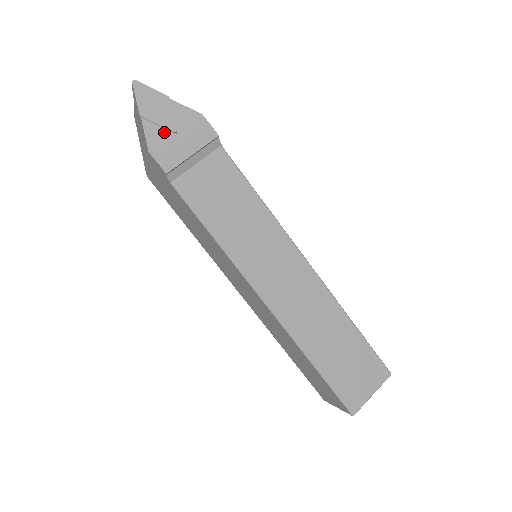
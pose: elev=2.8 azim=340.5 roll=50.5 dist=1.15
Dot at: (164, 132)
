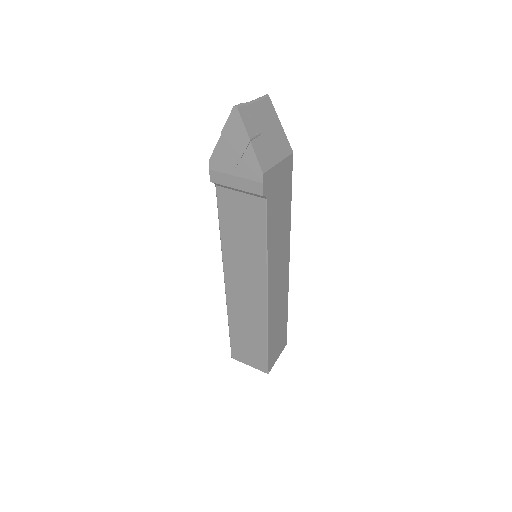
Dot at: (228, 159)
